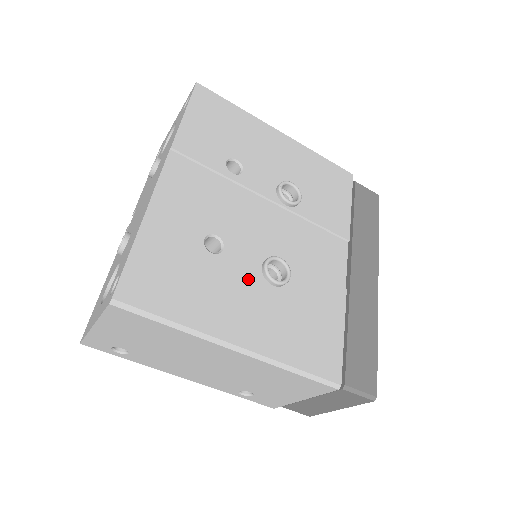
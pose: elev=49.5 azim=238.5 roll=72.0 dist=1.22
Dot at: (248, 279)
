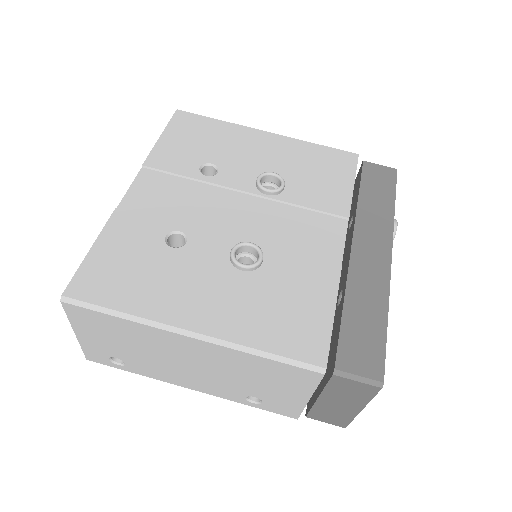
Dot at: (212, 267)
